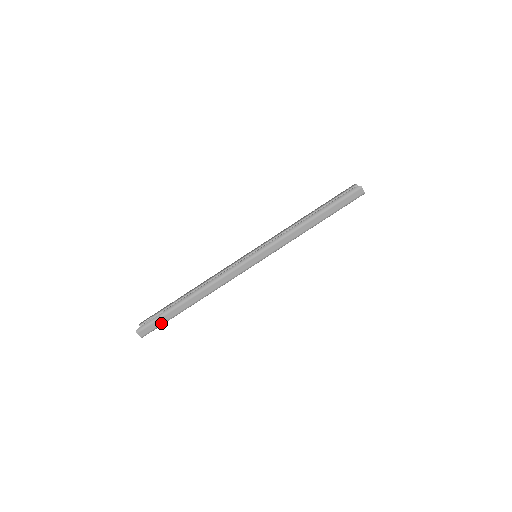
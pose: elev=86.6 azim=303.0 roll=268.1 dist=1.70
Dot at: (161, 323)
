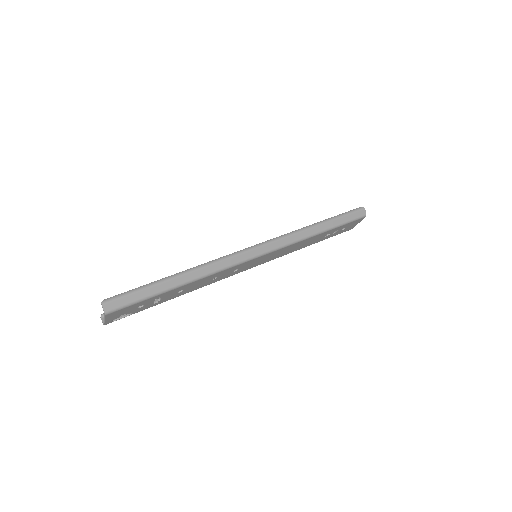
Dot at: (137, 299)
